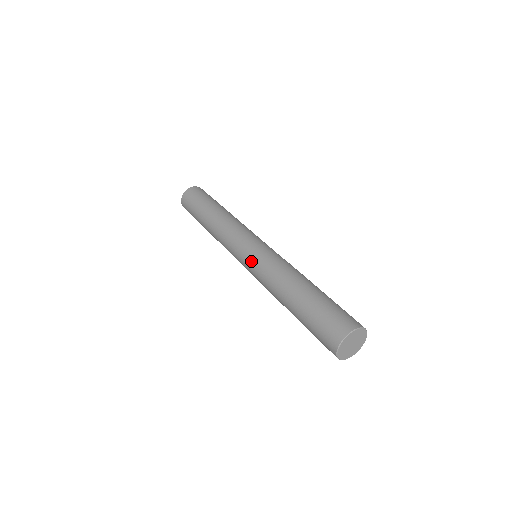
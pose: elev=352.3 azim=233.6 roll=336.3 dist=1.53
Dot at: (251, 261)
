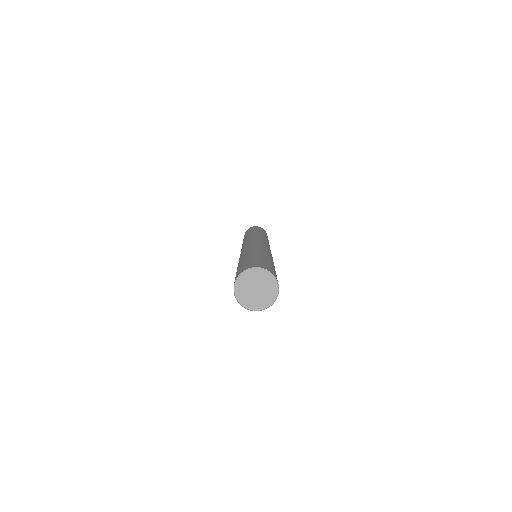
Dot at: occluded
